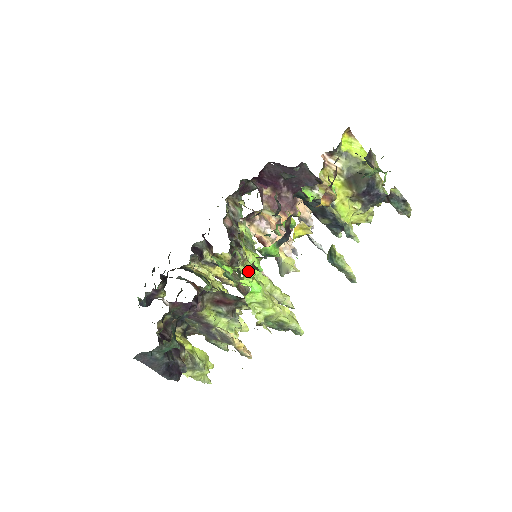
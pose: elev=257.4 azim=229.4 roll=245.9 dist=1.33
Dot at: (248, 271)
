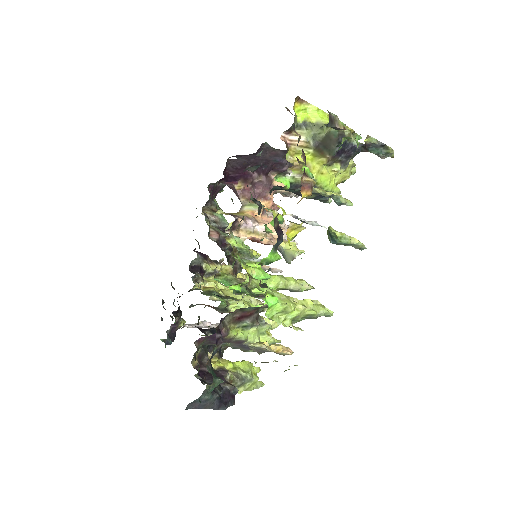
Dot at: occluded
